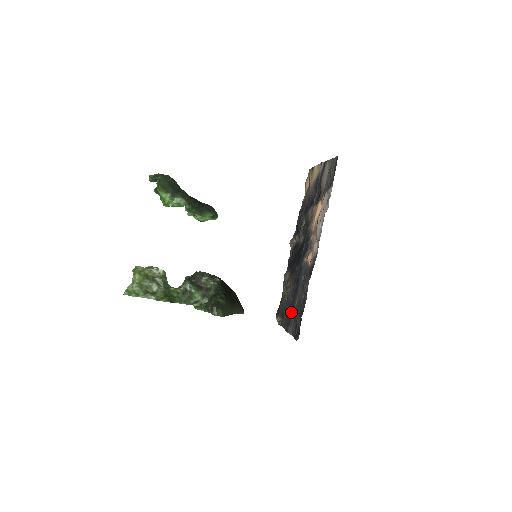
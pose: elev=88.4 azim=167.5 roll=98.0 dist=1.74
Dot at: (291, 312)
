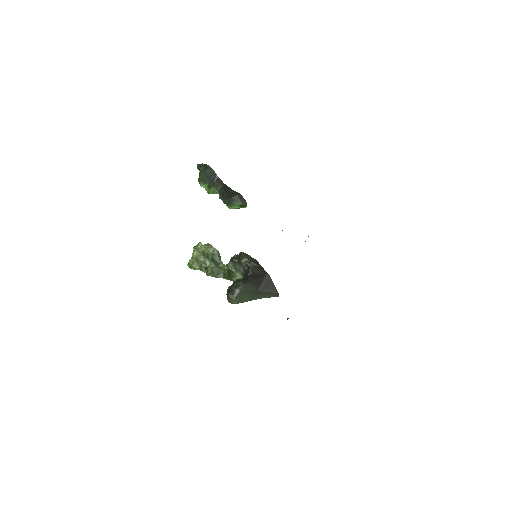
Dot at: occluded
